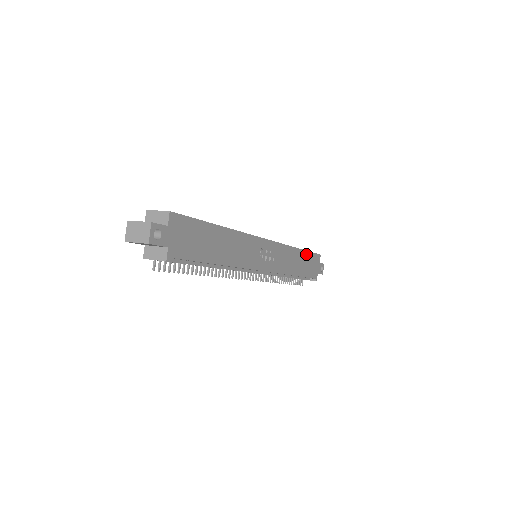
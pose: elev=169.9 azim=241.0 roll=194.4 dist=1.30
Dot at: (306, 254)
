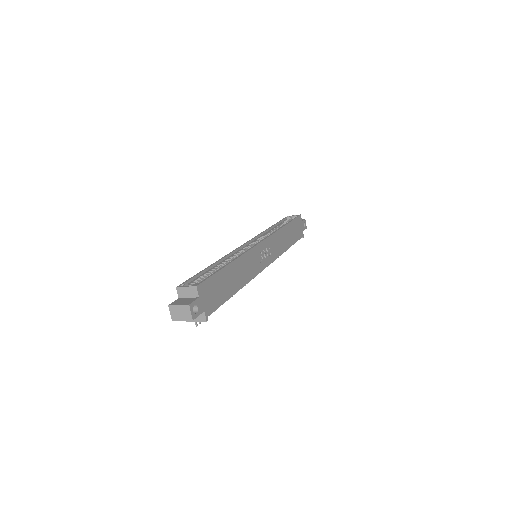
Dot at: (290, 225)
